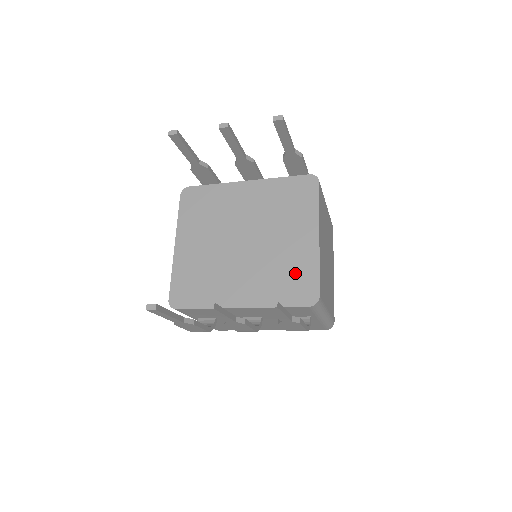
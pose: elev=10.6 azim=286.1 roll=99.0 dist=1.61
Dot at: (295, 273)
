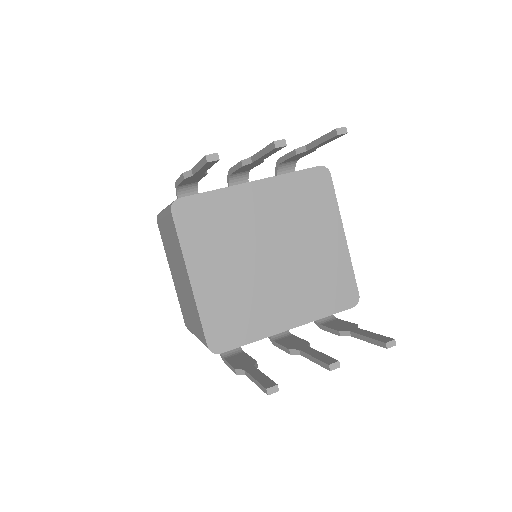
Dot at: (333, 279)
